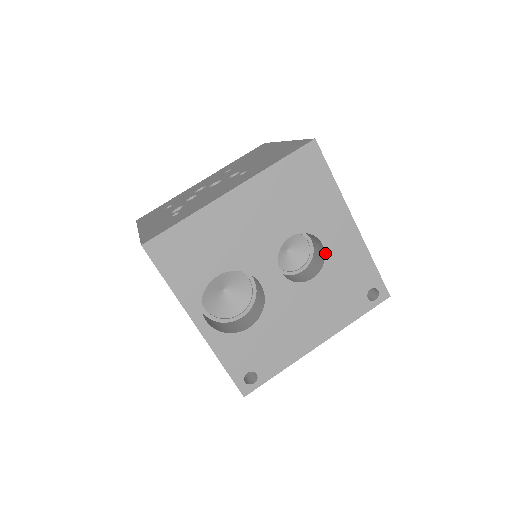
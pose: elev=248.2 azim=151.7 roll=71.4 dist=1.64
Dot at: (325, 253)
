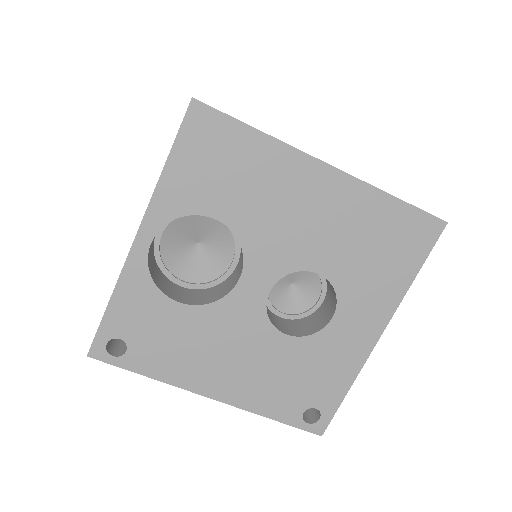
Dot at: (325, 327)
